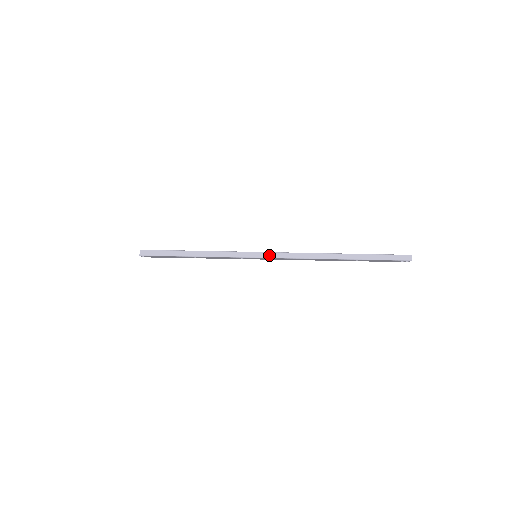
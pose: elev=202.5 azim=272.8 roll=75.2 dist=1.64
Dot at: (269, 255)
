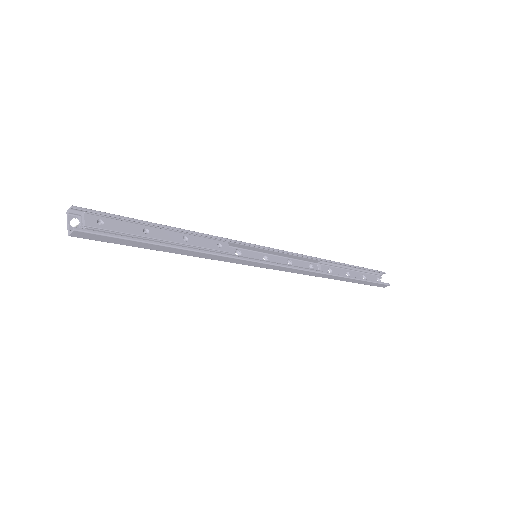
Dot at: (273, 267)
